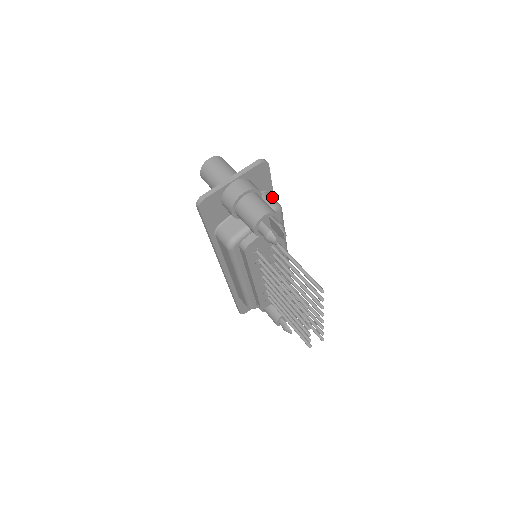
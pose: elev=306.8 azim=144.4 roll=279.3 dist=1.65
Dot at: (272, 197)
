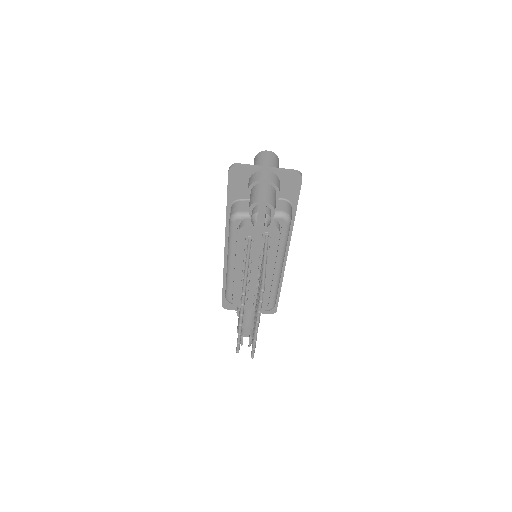
Dot at: (291, 209)
